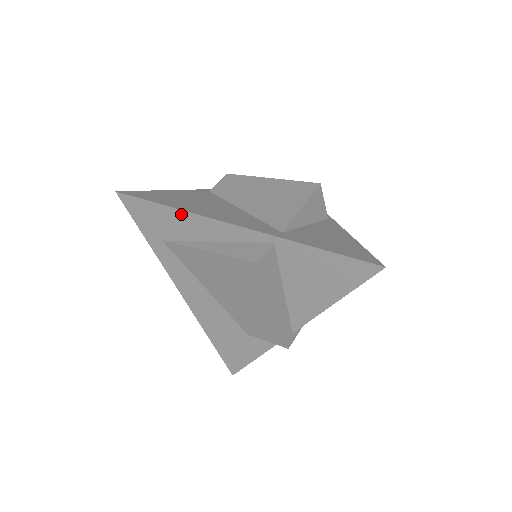
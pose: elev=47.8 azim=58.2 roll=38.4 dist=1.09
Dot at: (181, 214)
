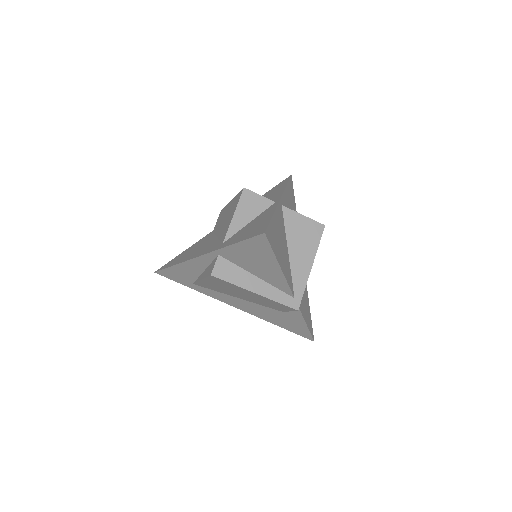
Dot at: (180, 266)
